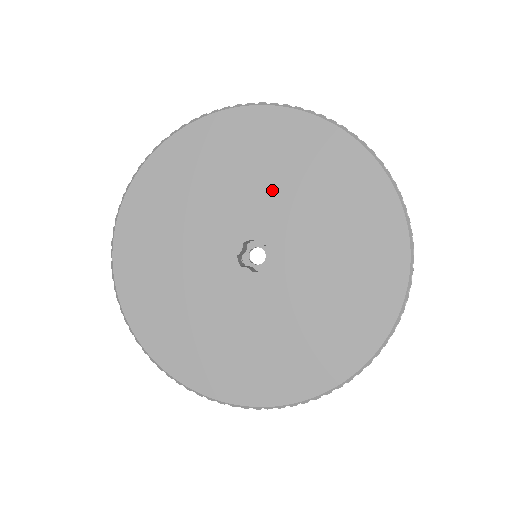
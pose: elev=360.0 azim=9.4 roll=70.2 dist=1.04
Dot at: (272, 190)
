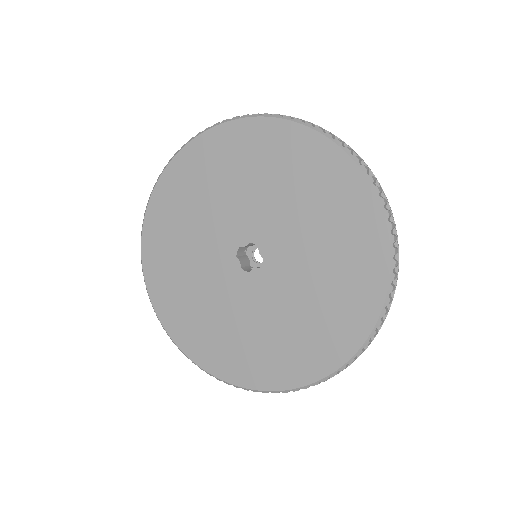
Dot at: (299, 224)
